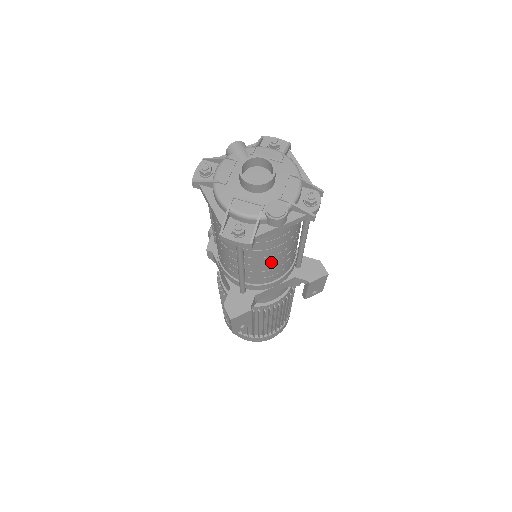
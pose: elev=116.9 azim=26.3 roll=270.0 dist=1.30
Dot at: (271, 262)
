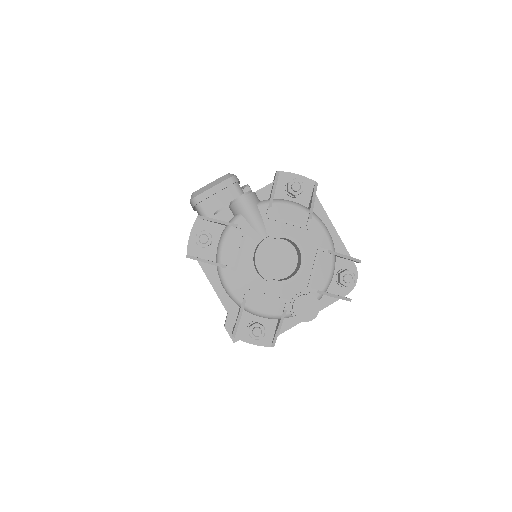
Dot at: occluded
